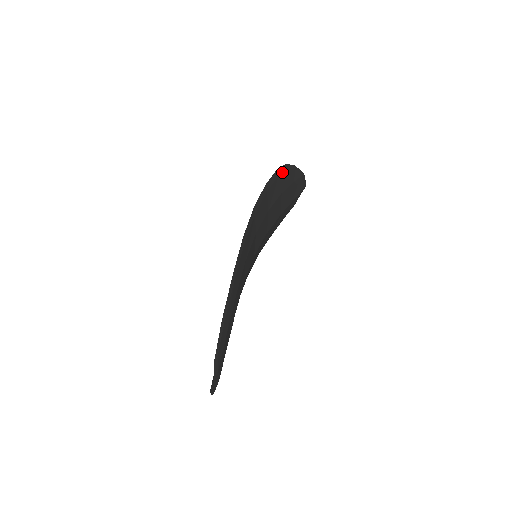
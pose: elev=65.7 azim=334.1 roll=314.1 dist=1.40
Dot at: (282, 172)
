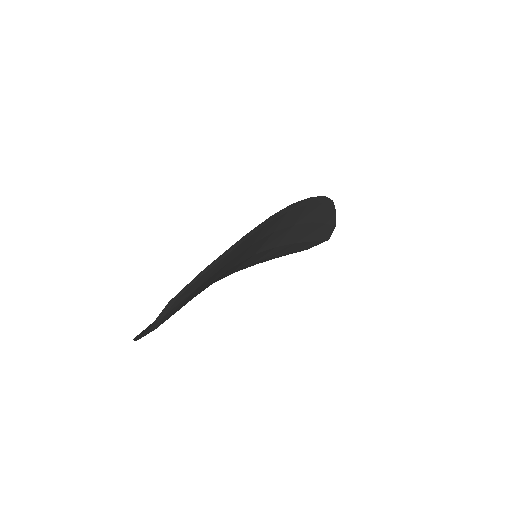
Dot at: (326, 203)
